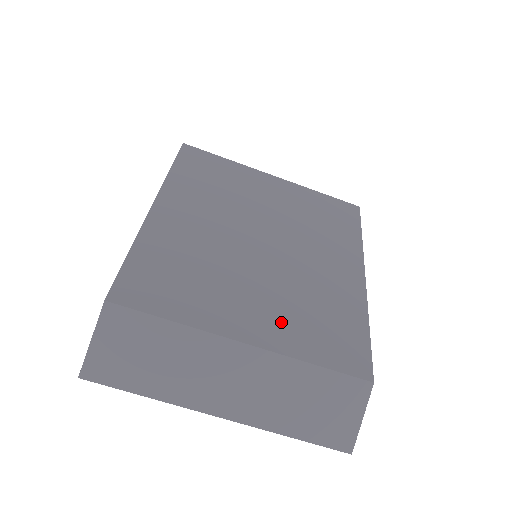
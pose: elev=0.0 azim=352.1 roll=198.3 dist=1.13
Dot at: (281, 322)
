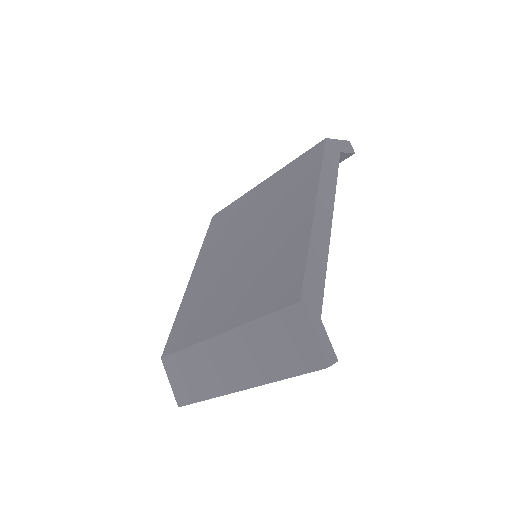
Dot at: (244, 301)
